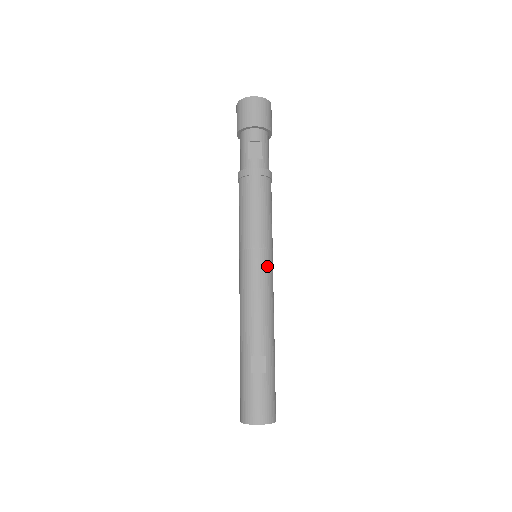
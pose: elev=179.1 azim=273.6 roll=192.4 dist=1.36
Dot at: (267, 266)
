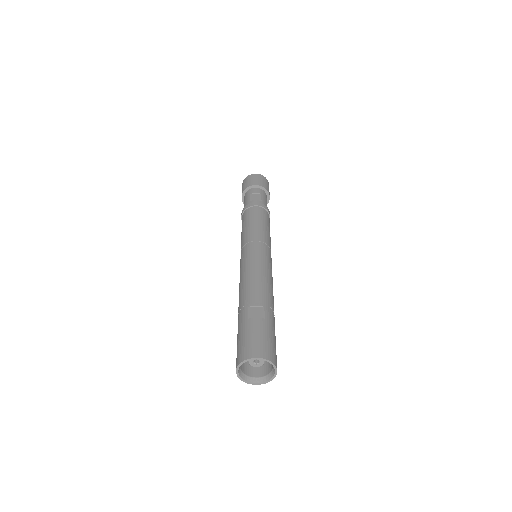
Dot at: (265, 253)
